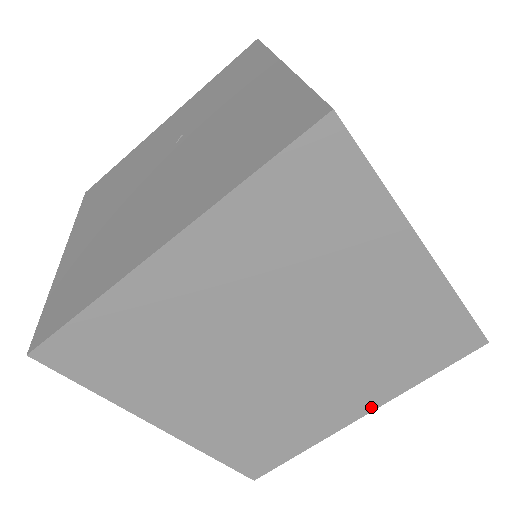
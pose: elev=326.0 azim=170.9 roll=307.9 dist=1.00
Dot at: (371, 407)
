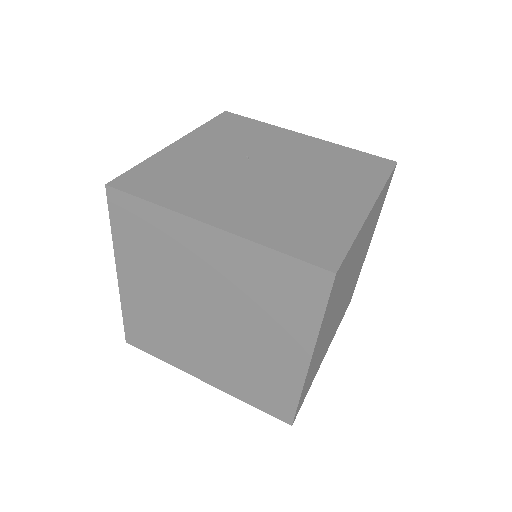
Dot at: occluded
